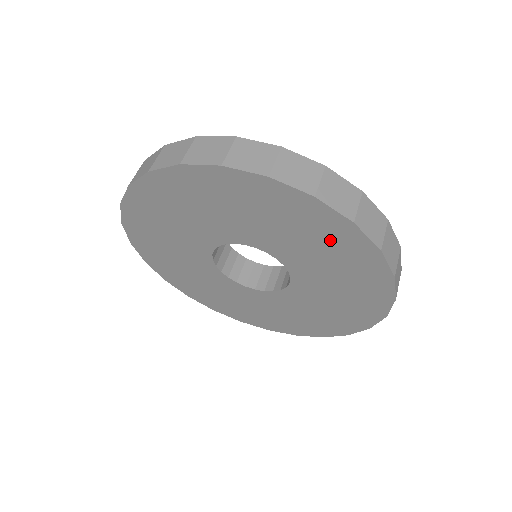
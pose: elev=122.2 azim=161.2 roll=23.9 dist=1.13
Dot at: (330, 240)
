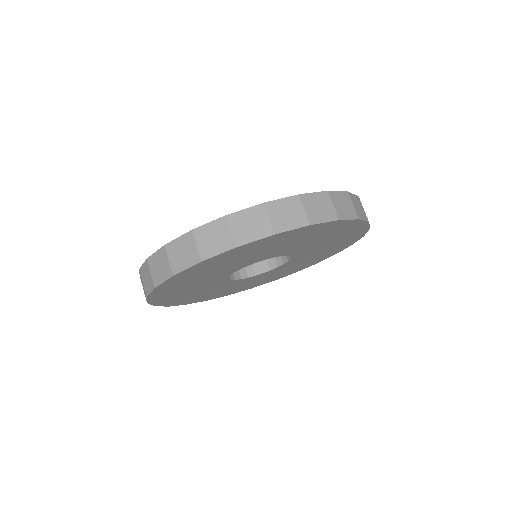
Dot at: (340, 244)
